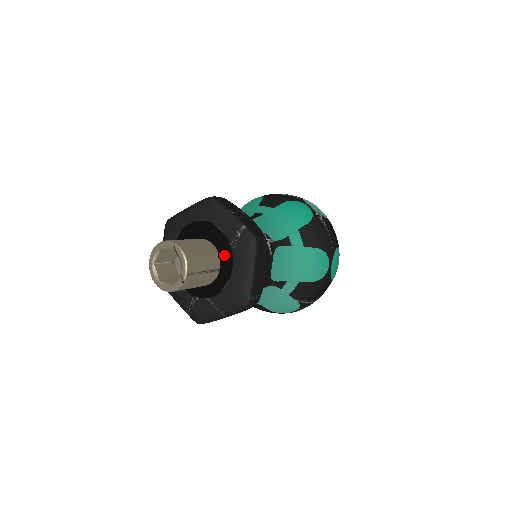
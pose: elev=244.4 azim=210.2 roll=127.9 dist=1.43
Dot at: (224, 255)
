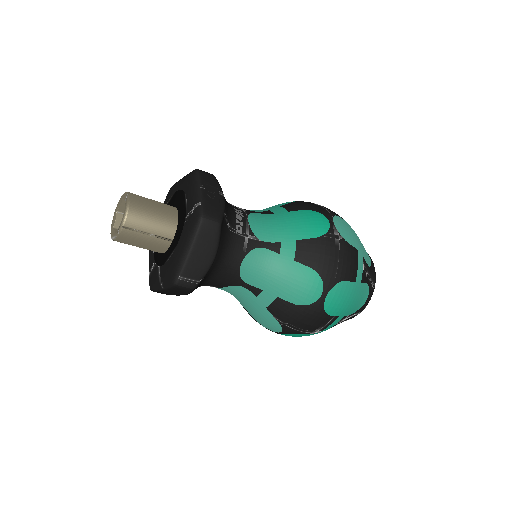
Dot at: (179, 227)
